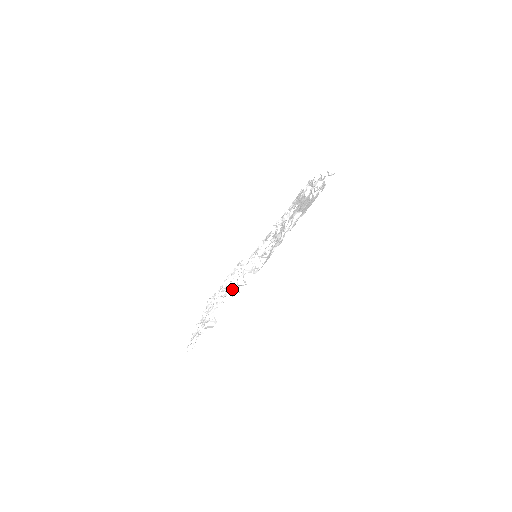
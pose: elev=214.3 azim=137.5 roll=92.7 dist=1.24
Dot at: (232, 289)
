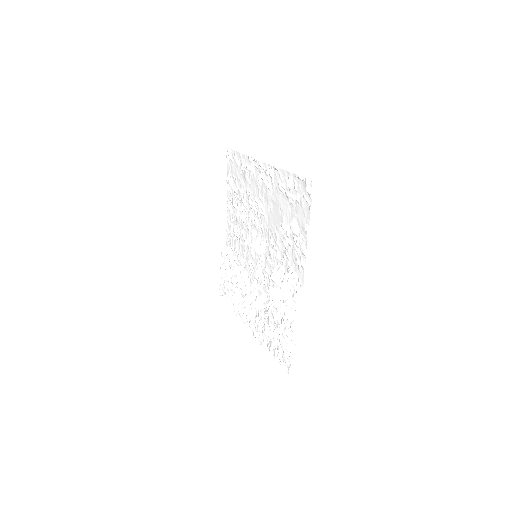
Dot at: (286, 311)
